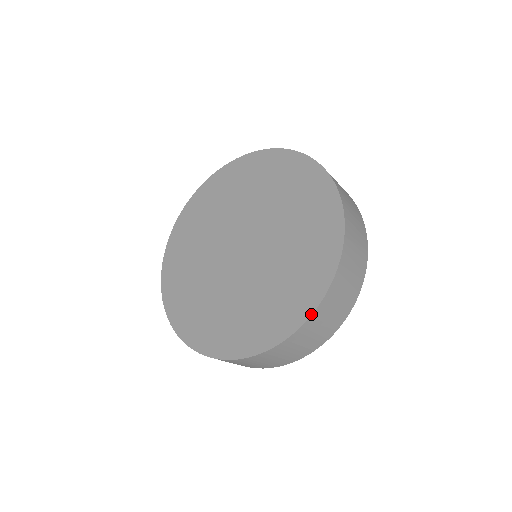
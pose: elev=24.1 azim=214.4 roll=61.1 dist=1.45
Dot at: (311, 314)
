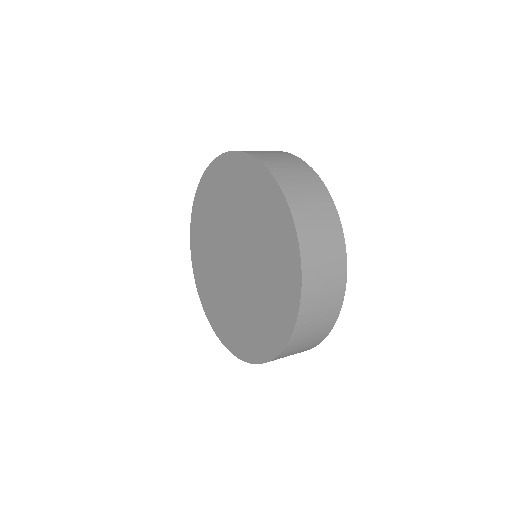
Dot at: occluded
